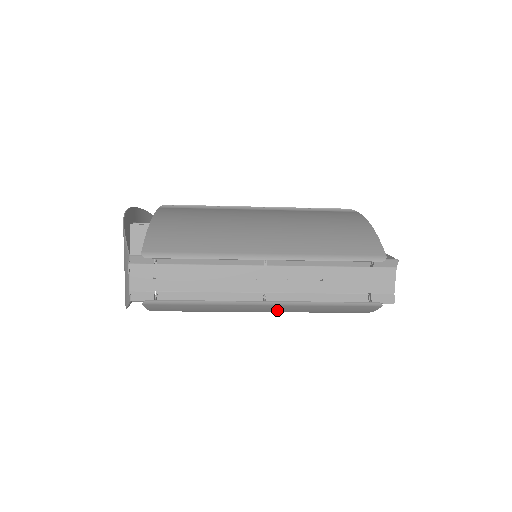
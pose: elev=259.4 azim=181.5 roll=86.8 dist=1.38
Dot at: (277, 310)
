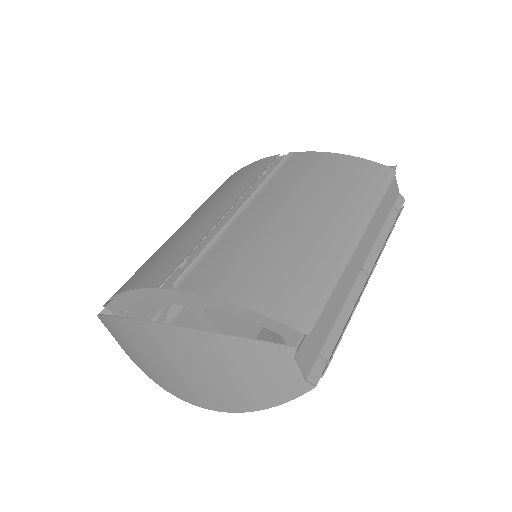
Dot at: occluded
